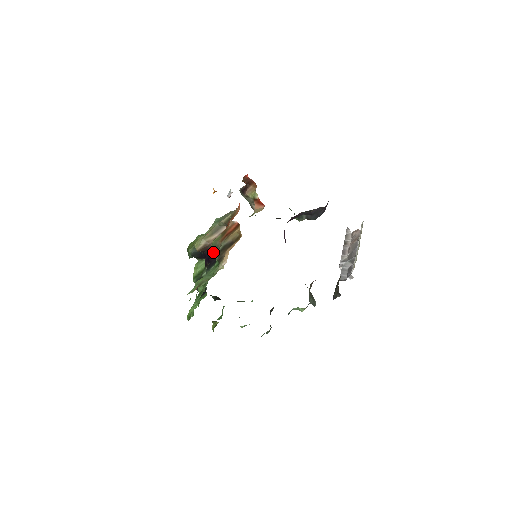
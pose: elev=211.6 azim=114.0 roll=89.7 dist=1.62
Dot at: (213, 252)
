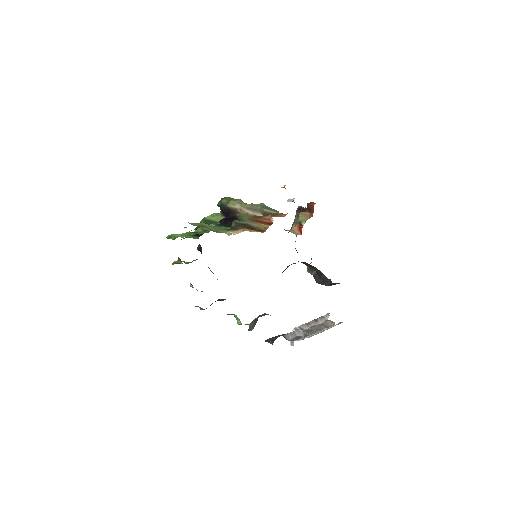
Dot at: (235, 219)
